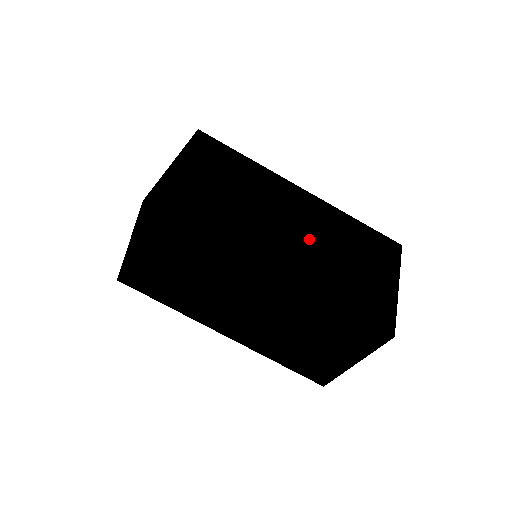
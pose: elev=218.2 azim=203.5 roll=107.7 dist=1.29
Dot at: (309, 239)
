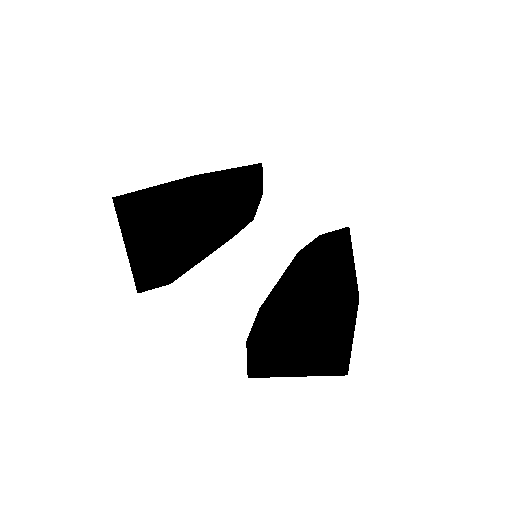
Dot at: (350, 285)
